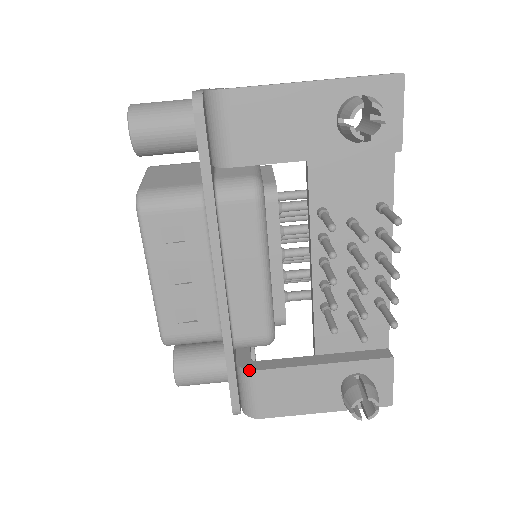
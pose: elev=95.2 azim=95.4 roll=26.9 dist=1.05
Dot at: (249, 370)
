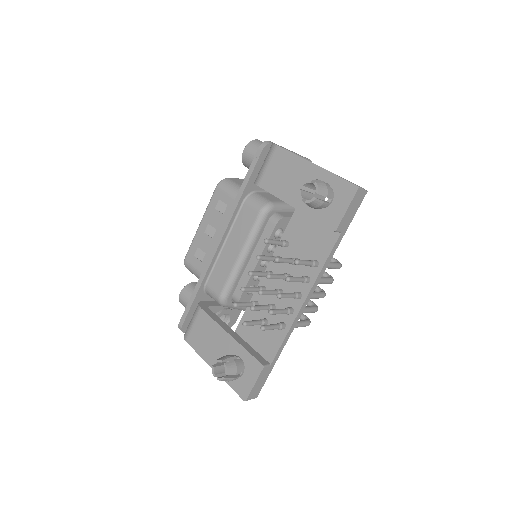
Dot at: (199, 306)
